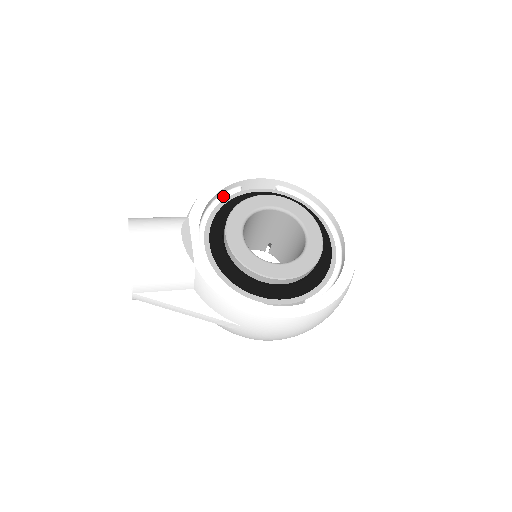
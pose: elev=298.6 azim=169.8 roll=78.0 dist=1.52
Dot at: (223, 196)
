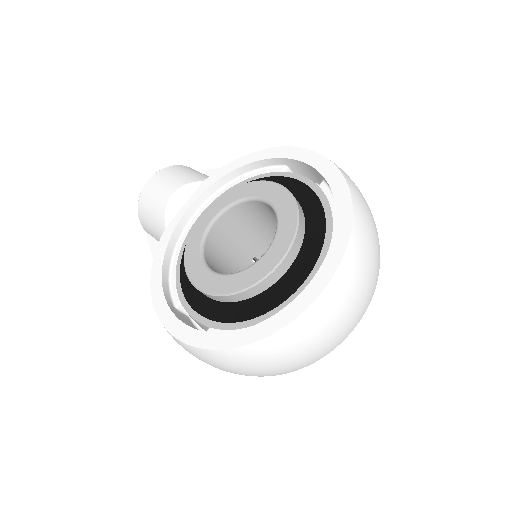
Dot at: (261, 171)
